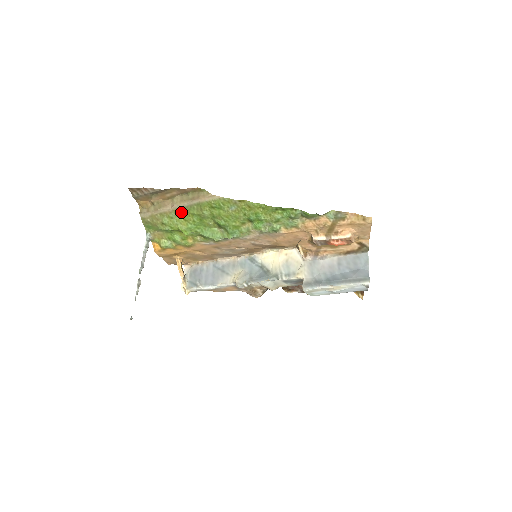
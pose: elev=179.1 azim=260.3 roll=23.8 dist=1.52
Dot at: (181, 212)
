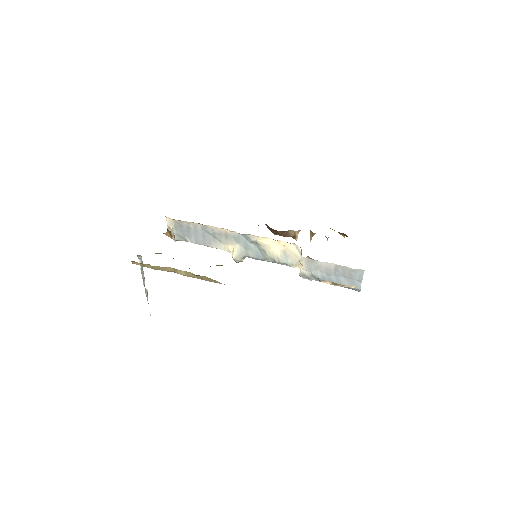
Dot at: occluded
